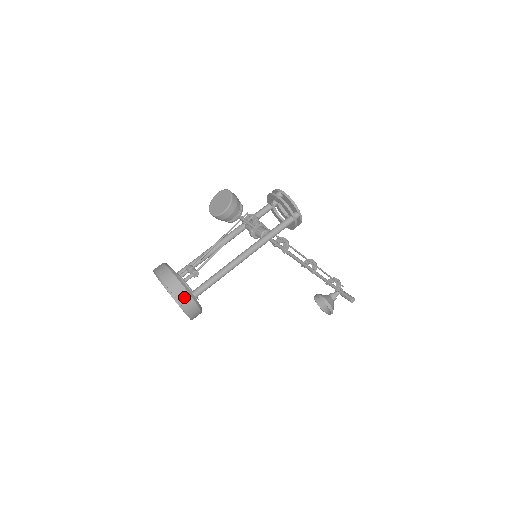
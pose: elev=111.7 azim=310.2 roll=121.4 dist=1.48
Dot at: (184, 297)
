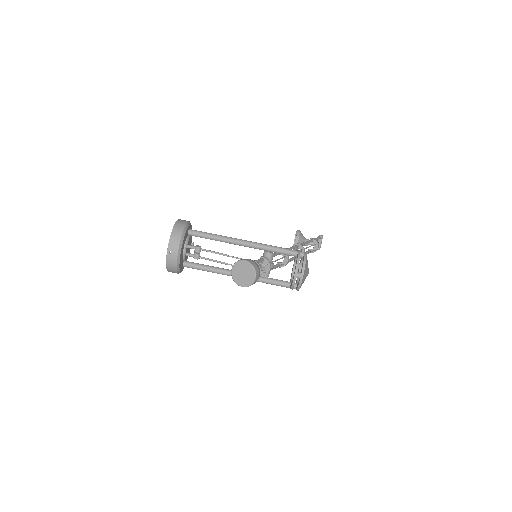
Dot at: (173, 272)
